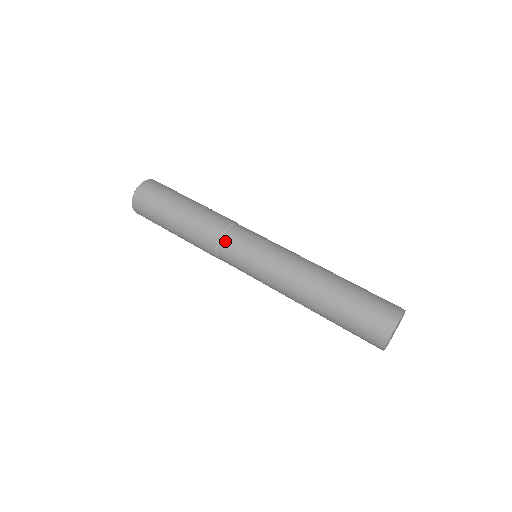
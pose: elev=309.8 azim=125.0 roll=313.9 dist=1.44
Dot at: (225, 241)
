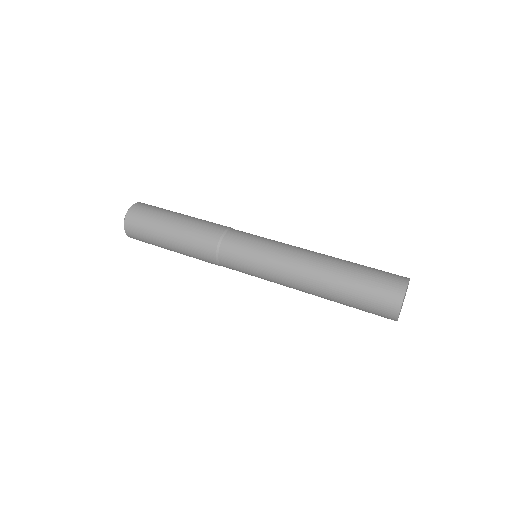
Dot at: (235, 230)
